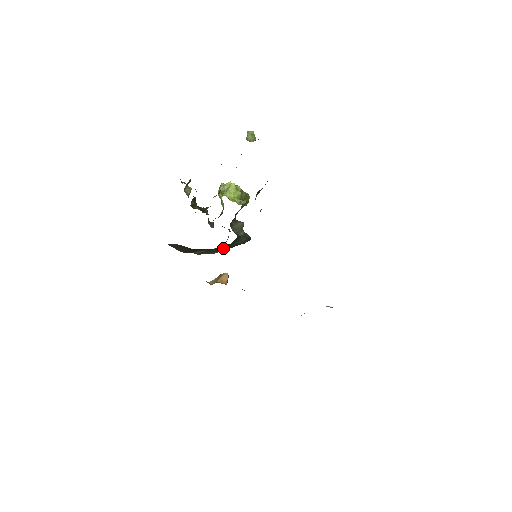
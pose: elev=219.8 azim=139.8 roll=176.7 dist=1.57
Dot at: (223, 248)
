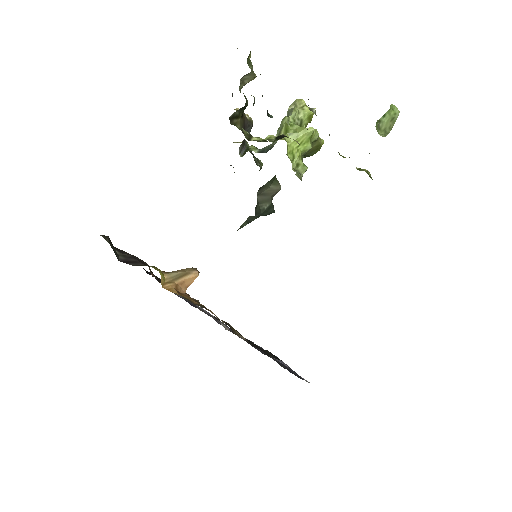
Dot at: occluded
